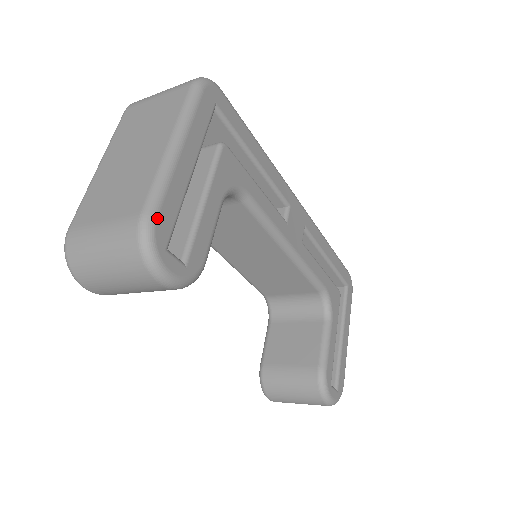
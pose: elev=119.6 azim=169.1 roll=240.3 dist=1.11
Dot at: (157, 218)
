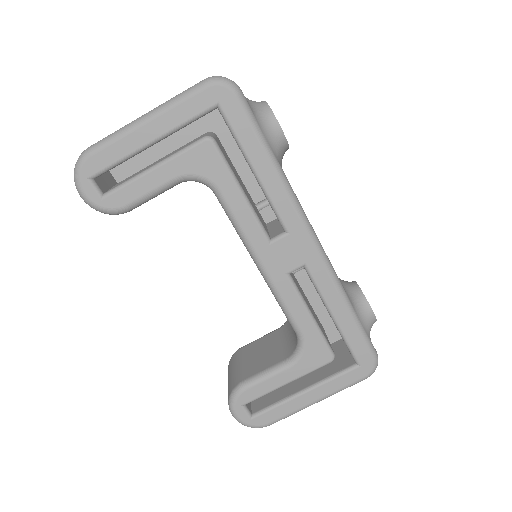
Dot at: (91, 156)
